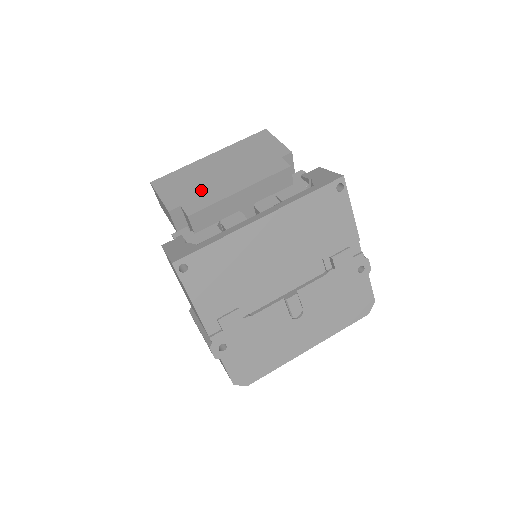
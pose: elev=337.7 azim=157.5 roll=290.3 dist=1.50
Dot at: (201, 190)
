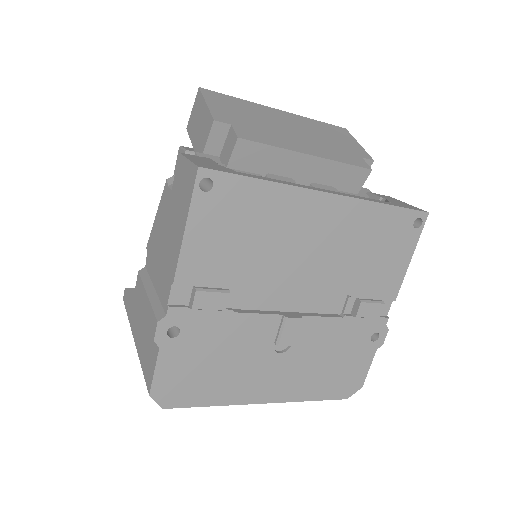
Dot at: (262, 127)
